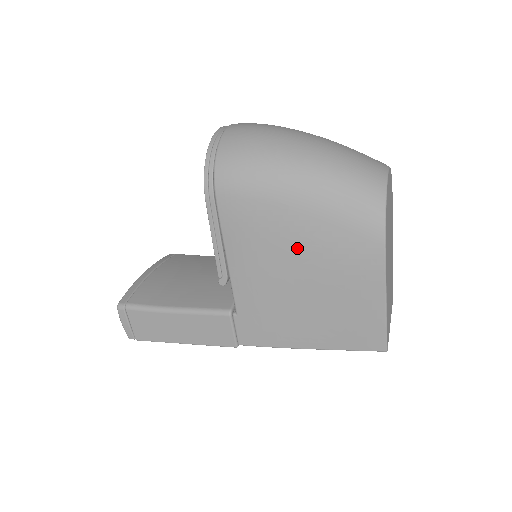
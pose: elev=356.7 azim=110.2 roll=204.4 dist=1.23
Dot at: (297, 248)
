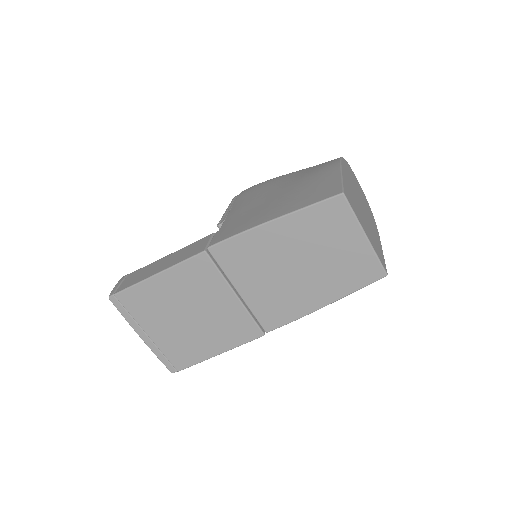
Dot at: (281, 183)
